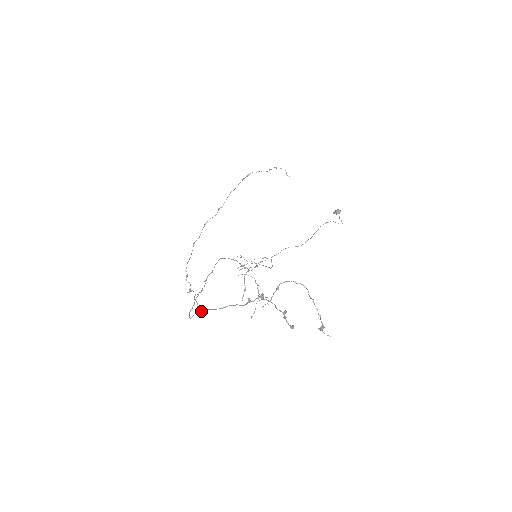
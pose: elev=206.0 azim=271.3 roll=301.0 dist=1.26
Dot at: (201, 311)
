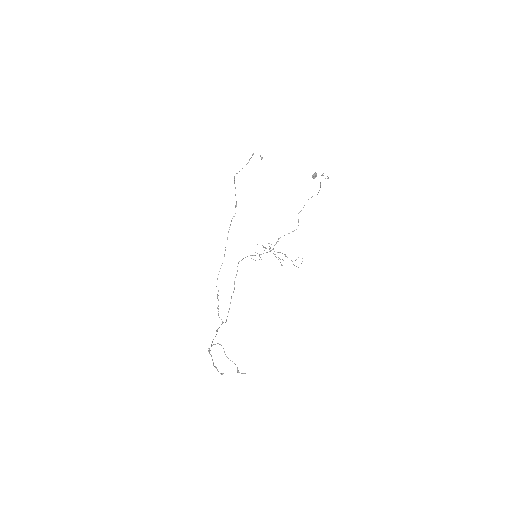
Dot at: (216, 331)
